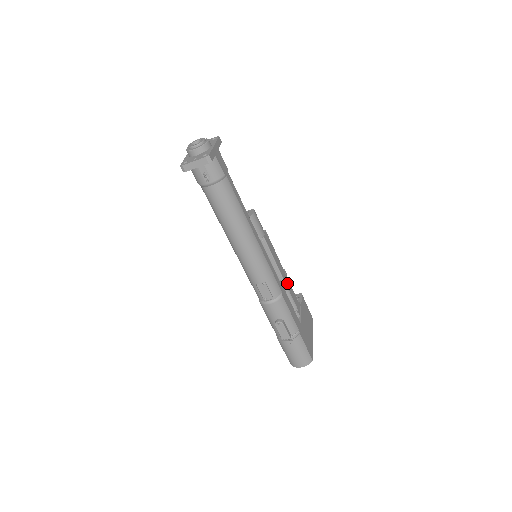
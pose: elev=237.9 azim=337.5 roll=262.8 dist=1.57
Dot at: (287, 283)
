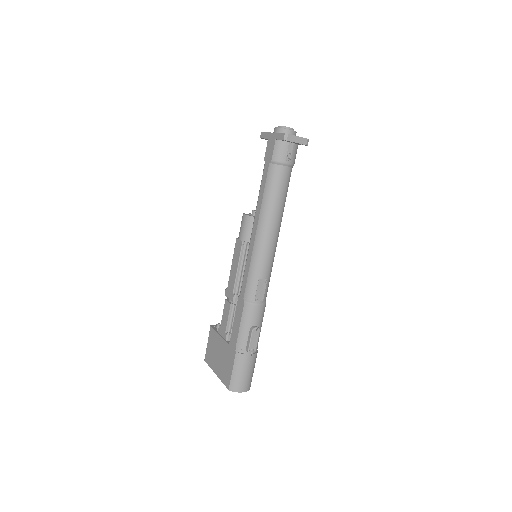
Dot at: occluded
